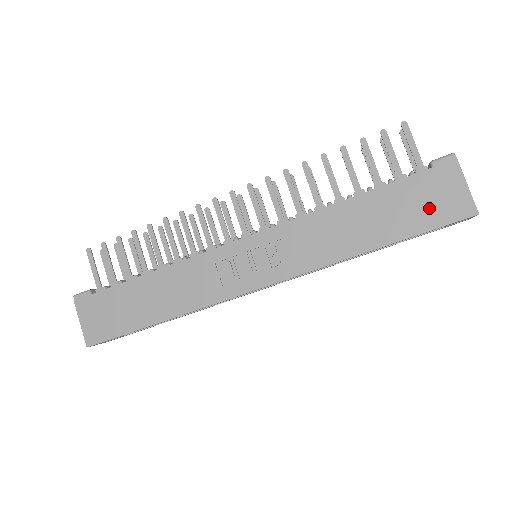
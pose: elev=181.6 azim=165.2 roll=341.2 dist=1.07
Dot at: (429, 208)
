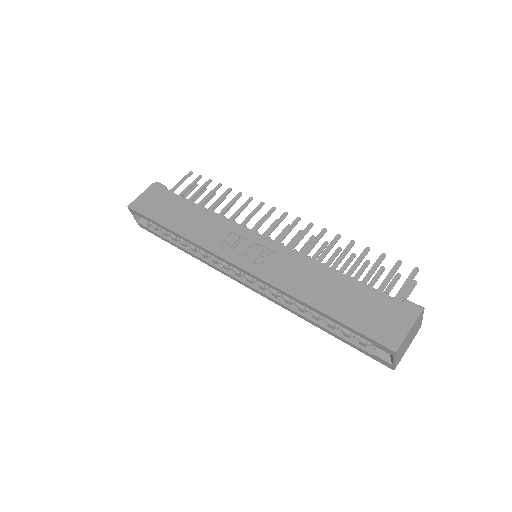
Dot at: (372, 319)
